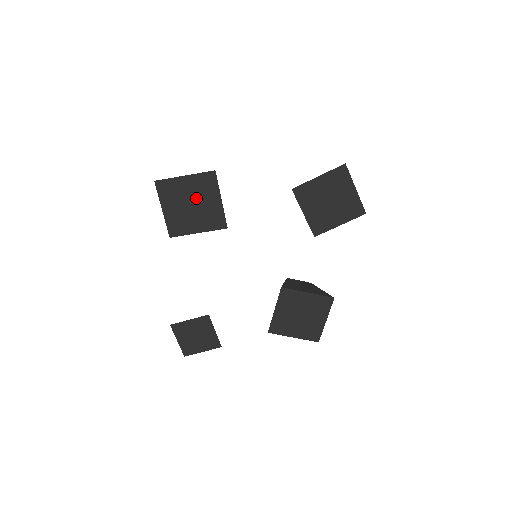
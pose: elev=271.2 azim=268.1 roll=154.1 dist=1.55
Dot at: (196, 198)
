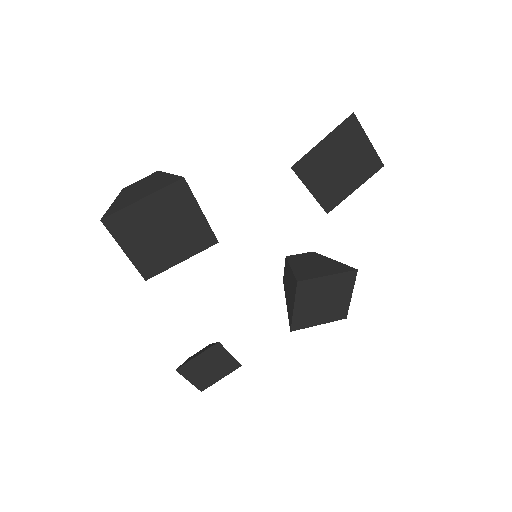
Dot at: (167, 221)
